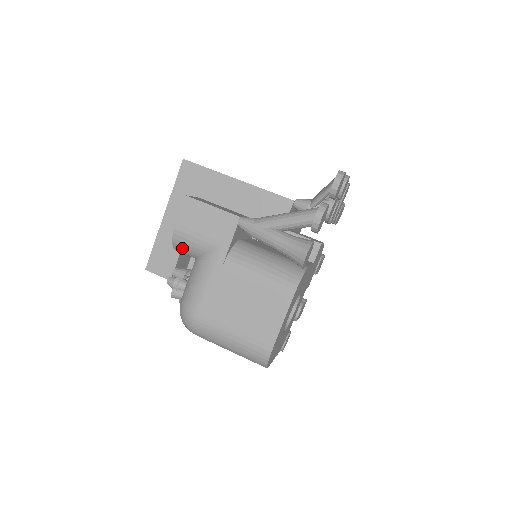
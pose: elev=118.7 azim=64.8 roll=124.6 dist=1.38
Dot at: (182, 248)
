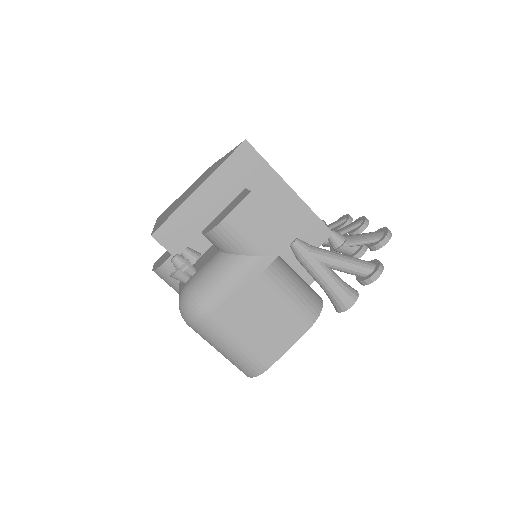
Dot at: (218, 239)
